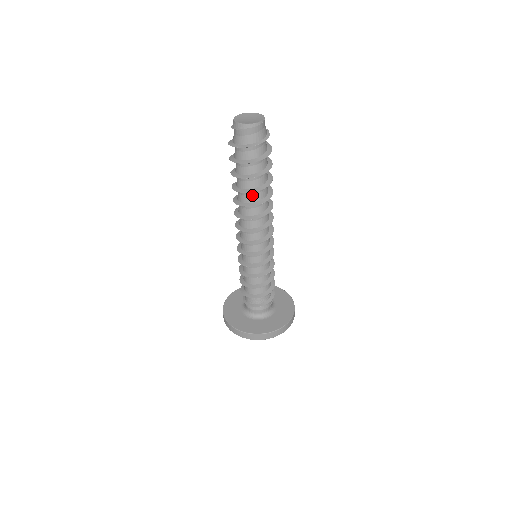
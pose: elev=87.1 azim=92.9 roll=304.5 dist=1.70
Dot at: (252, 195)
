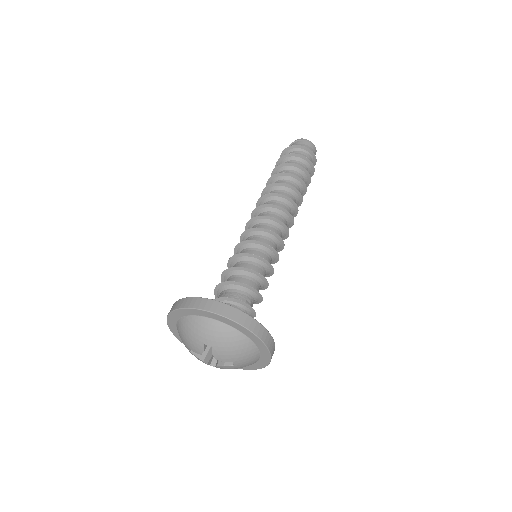
Dot at: (284, 182)
